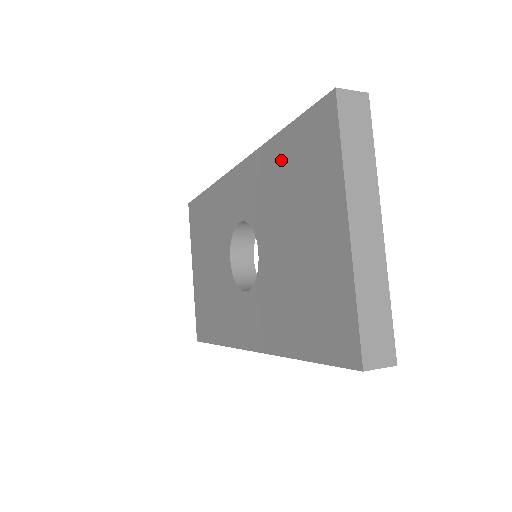
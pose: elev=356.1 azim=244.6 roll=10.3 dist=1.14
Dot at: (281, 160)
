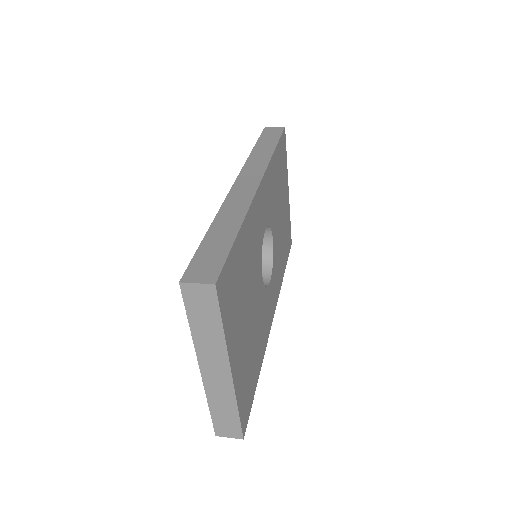
Dot at: occluded
